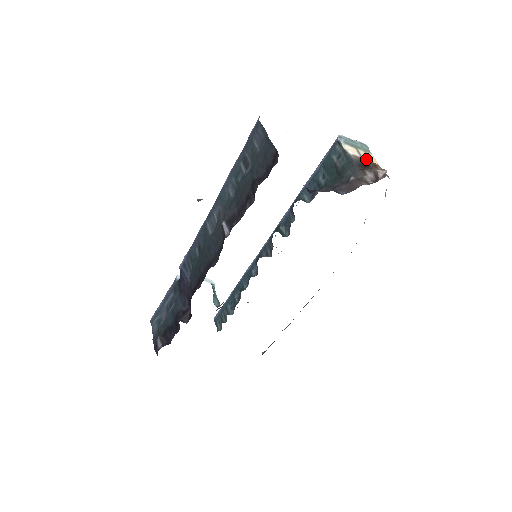
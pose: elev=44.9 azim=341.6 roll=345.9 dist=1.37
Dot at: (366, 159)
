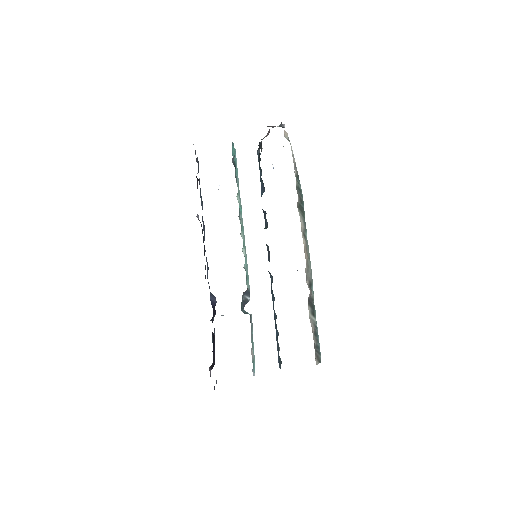
Dot at: occluded
